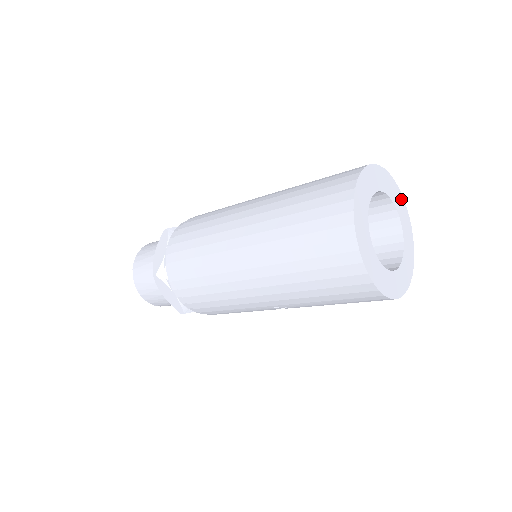
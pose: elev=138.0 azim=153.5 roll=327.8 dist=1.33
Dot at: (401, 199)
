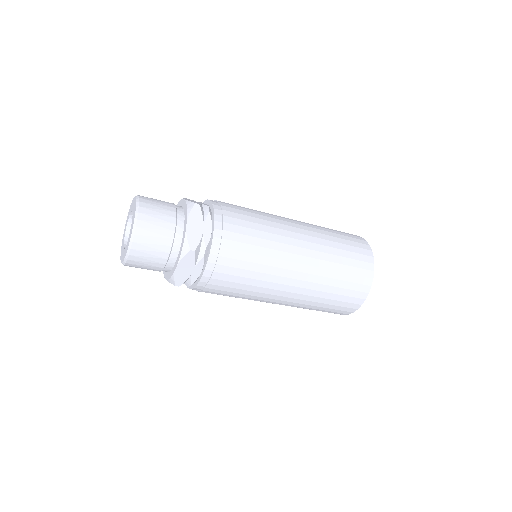
Dot at: occluded
